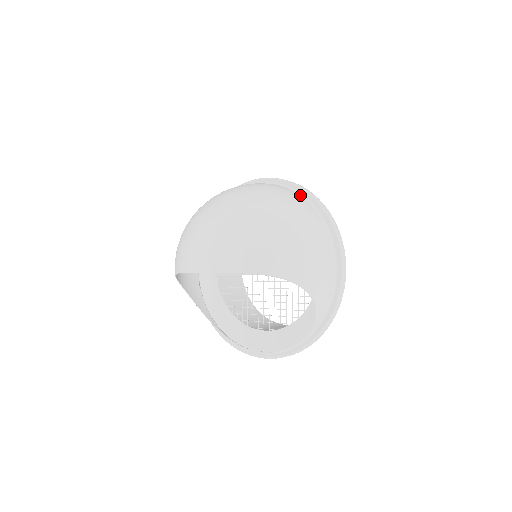
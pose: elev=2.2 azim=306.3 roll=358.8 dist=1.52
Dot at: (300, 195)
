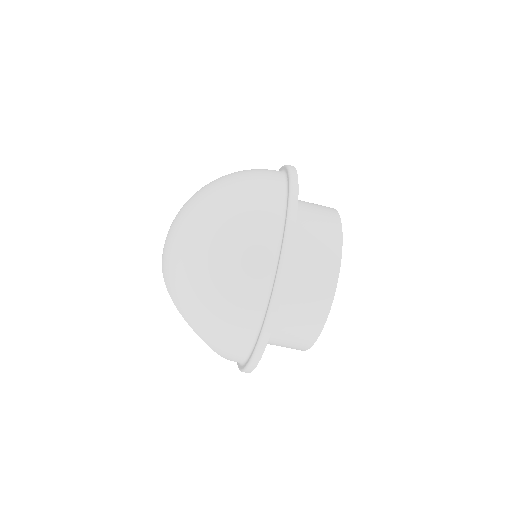
Dot at: (276, 254)
